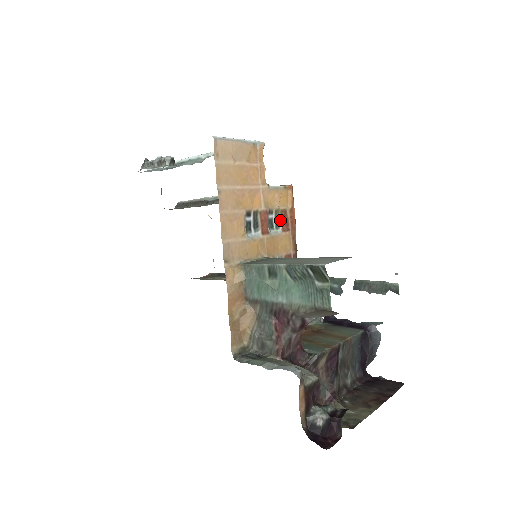
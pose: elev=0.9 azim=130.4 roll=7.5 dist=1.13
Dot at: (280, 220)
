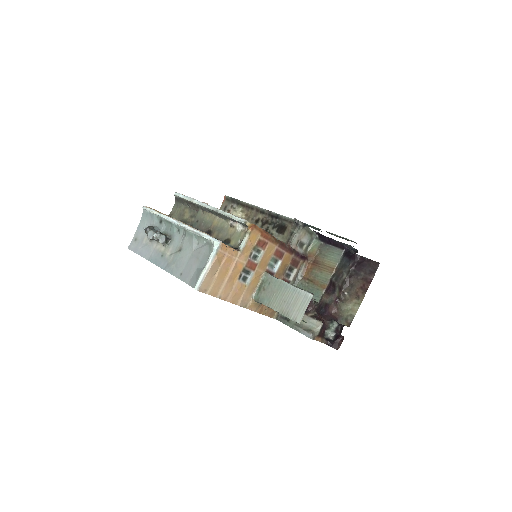
Dot at: (259, 248)
